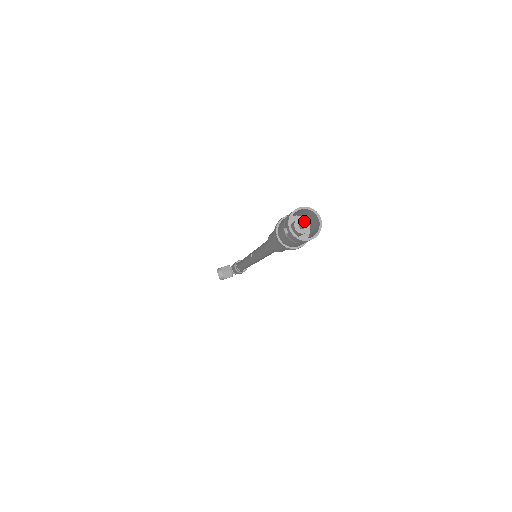
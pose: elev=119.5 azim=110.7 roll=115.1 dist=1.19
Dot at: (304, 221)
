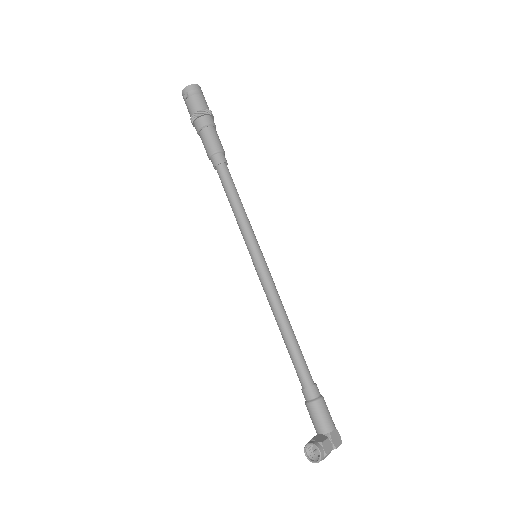
Dot at: occluded
